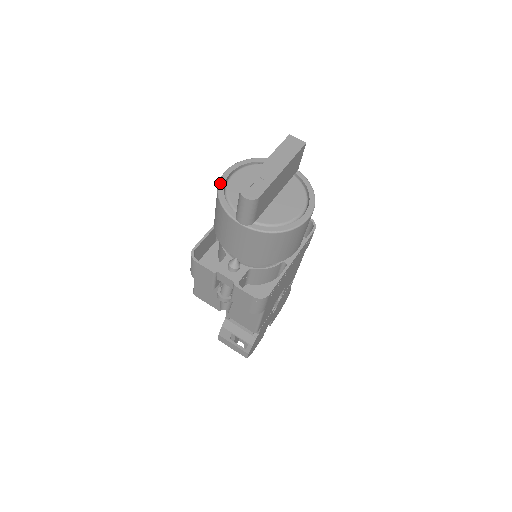
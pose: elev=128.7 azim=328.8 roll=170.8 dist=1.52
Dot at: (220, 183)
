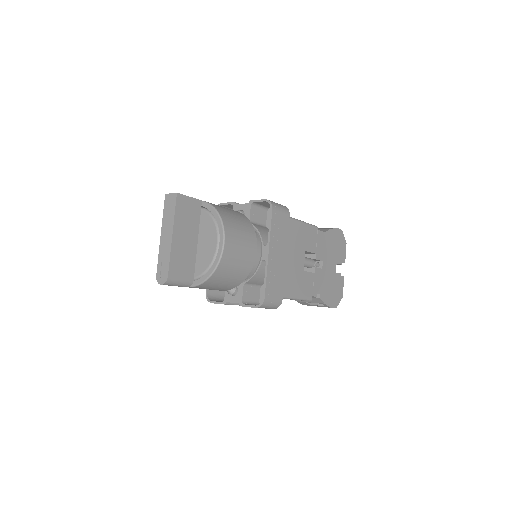
Dot at: occluded
